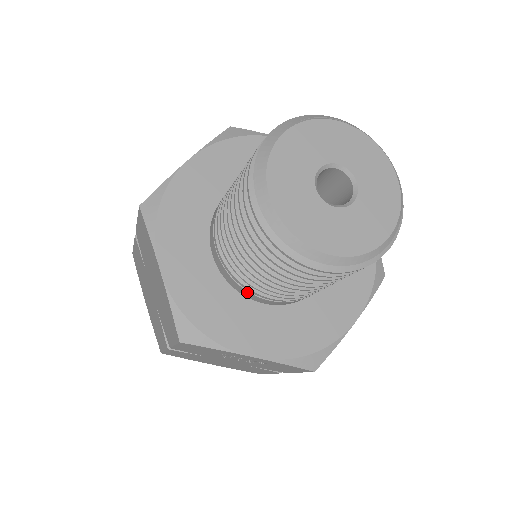
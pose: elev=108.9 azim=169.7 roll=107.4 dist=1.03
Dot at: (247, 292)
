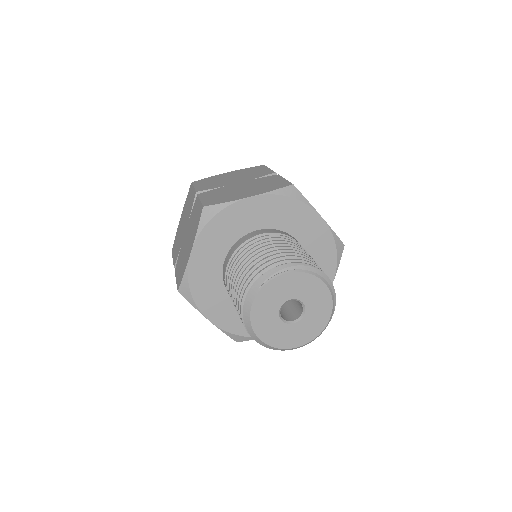
Dot at: occluded
